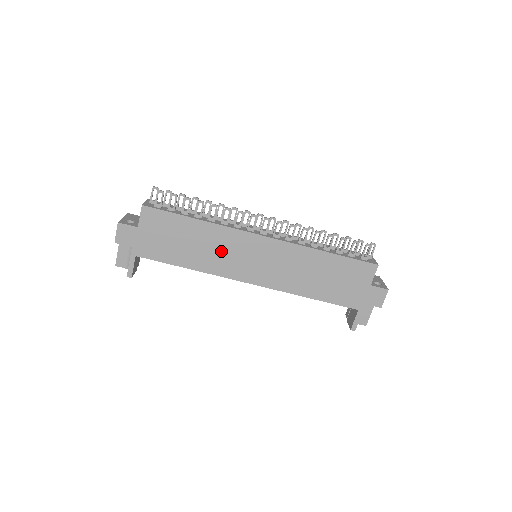
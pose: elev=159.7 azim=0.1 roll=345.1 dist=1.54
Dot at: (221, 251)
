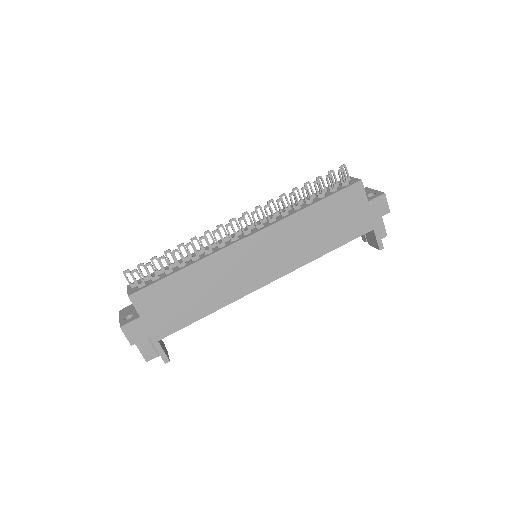
Dot at: (225, 277)
